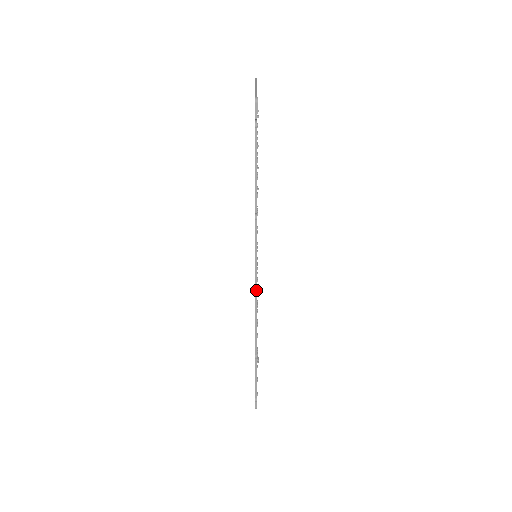
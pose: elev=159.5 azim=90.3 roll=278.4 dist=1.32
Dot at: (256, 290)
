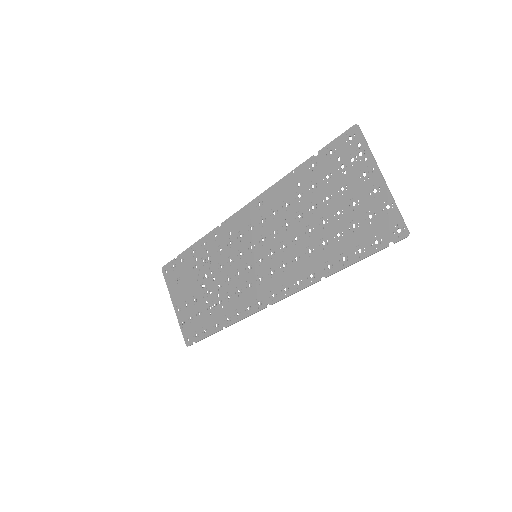
Dot at: (269, 304)
